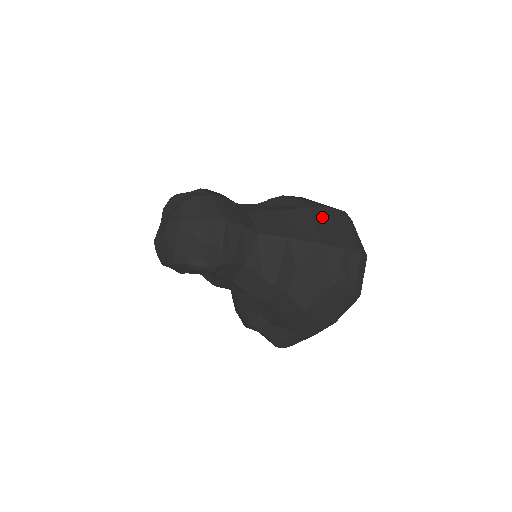
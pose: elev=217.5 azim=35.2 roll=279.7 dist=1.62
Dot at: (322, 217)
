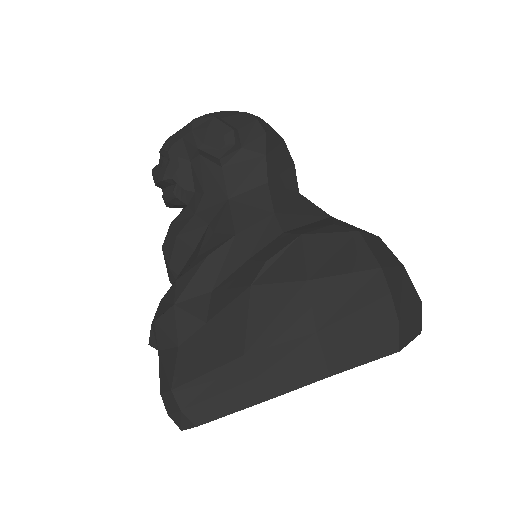
Dot at: occluded
